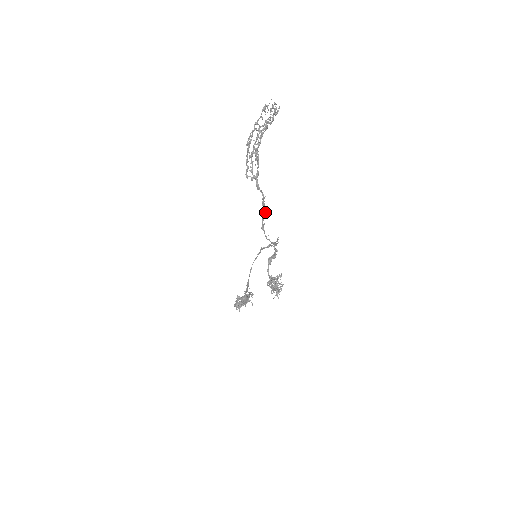
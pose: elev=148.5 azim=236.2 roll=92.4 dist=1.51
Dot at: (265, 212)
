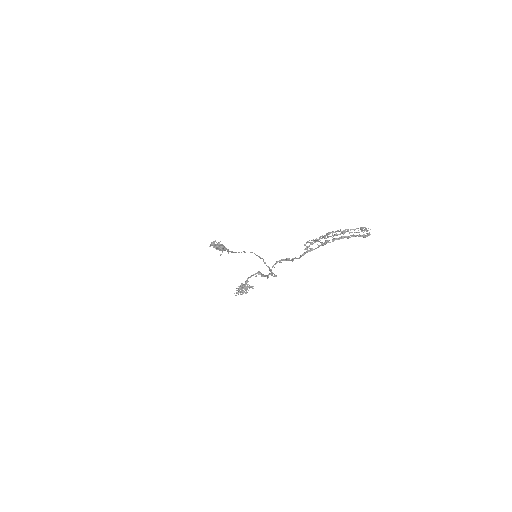
Dot at: occluded
